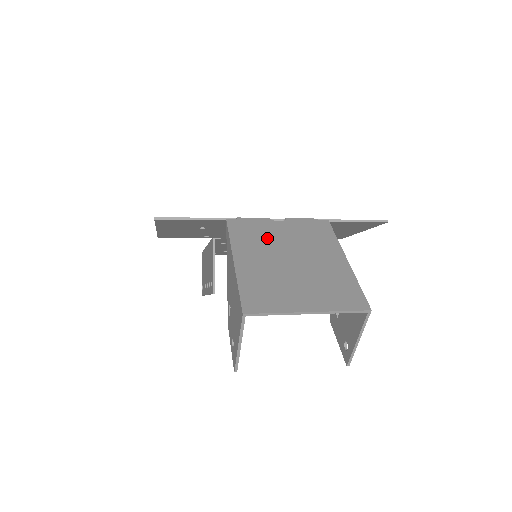
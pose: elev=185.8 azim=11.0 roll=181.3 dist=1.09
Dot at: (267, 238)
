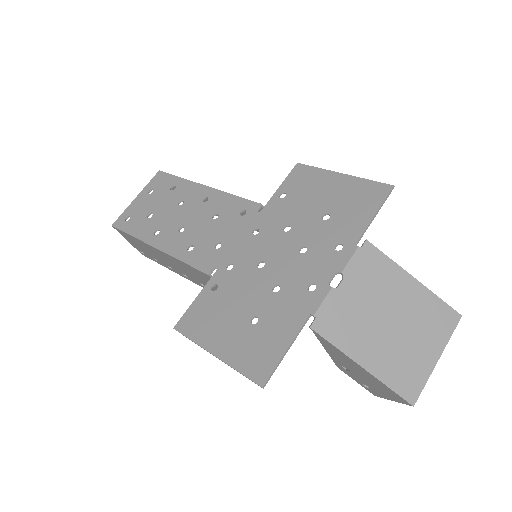
Dot at: (355, 316)
